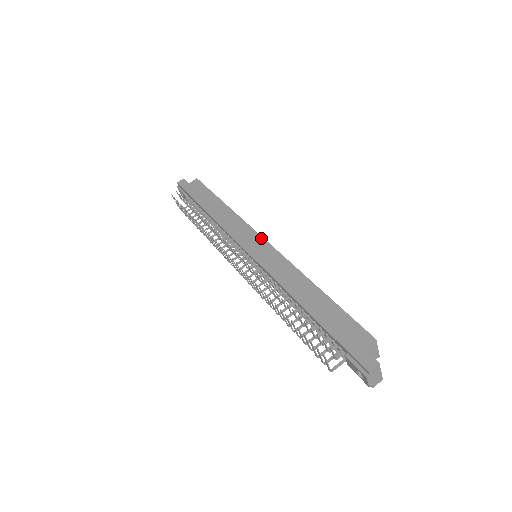
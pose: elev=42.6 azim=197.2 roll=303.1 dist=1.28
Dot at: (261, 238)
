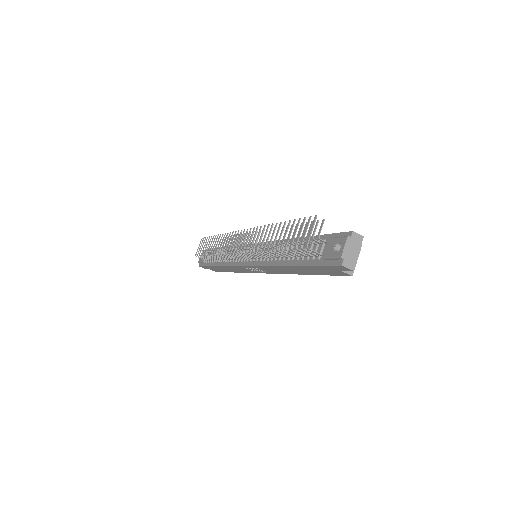
Dot at: occluded
